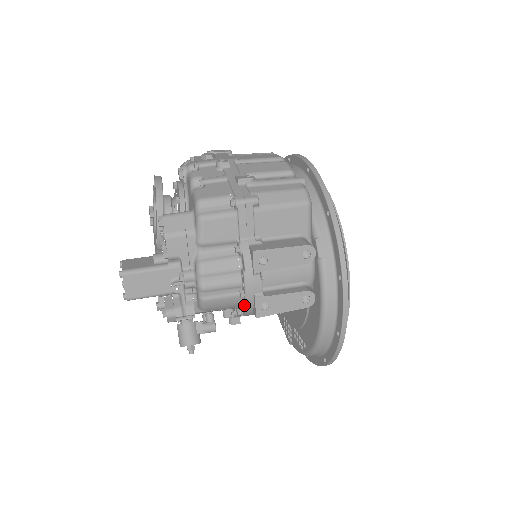
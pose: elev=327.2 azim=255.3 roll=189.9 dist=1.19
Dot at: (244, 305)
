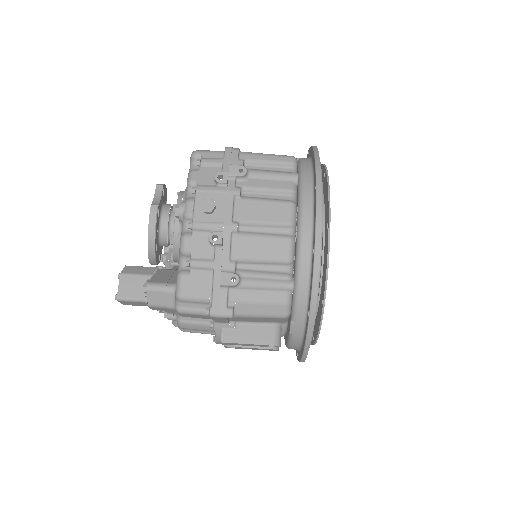
Dot at: occluded
